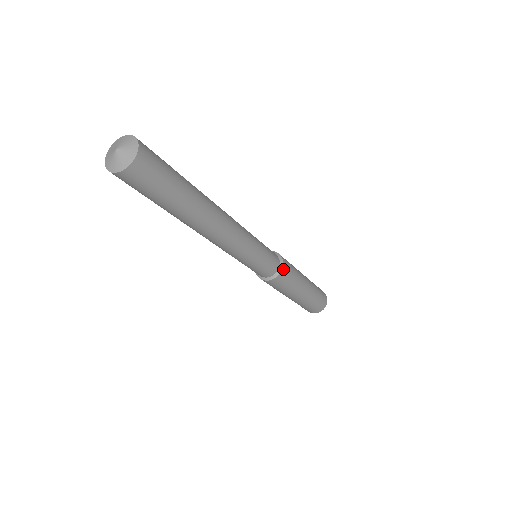
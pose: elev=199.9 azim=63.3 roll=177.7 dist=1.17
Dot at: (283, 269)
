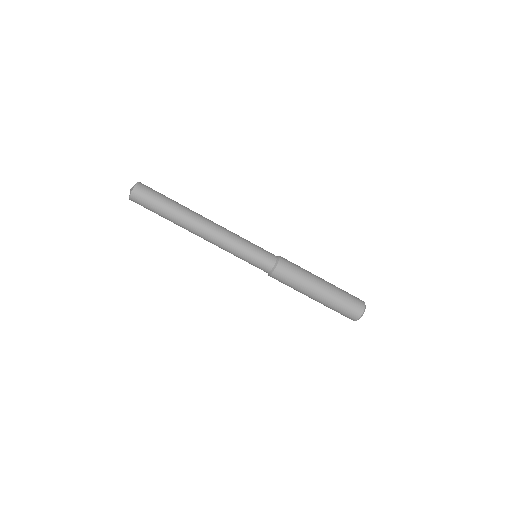
Dot at: (278, 268)
